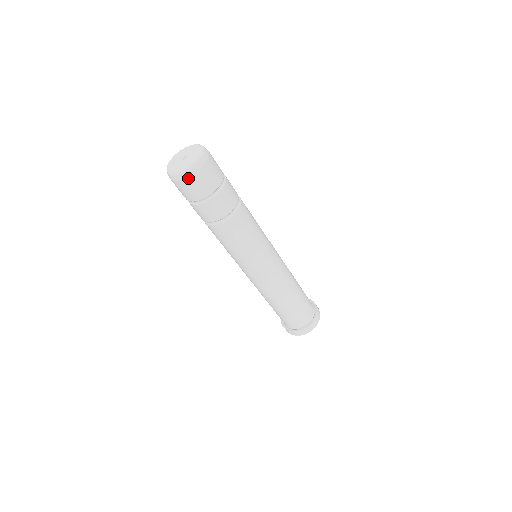
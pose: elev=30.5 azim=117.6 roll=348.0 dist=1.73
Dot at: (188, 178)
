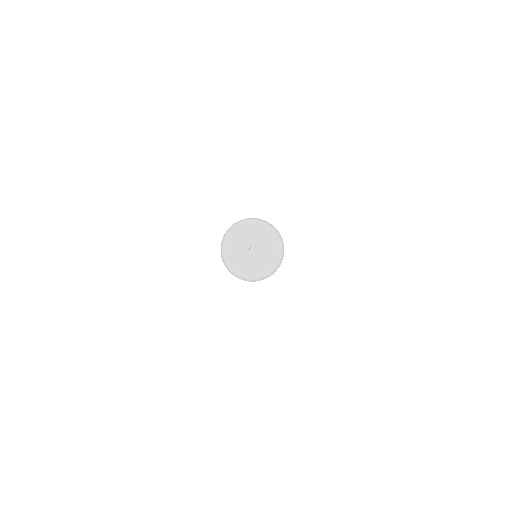
Dot at: occluded
